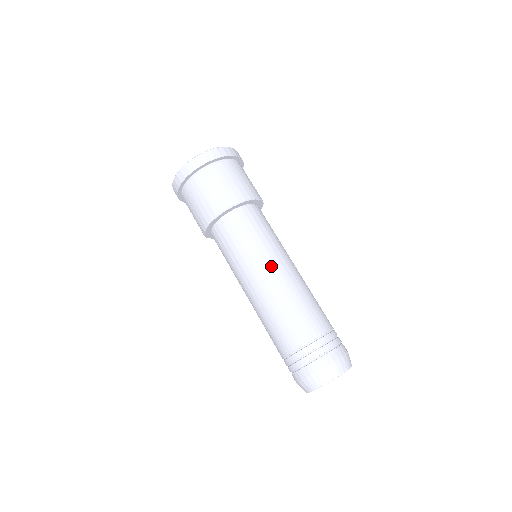
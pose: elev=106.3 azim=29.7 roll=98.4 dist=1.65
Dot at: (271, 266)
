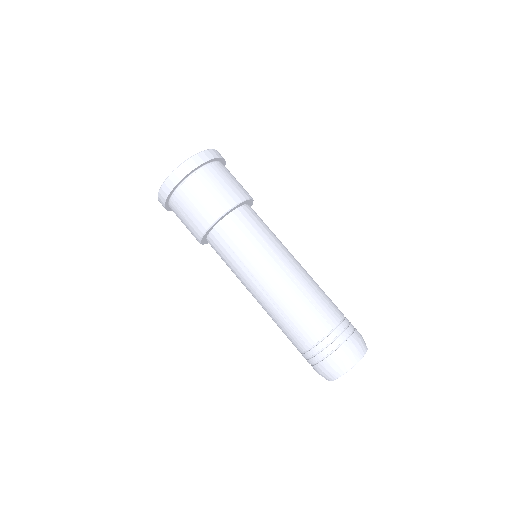
Dot at: (279, 264)
